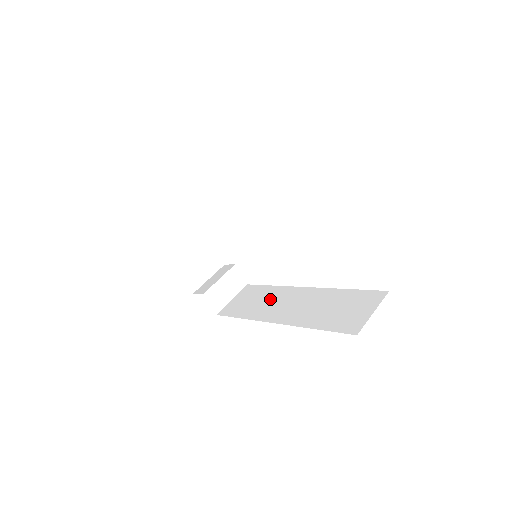
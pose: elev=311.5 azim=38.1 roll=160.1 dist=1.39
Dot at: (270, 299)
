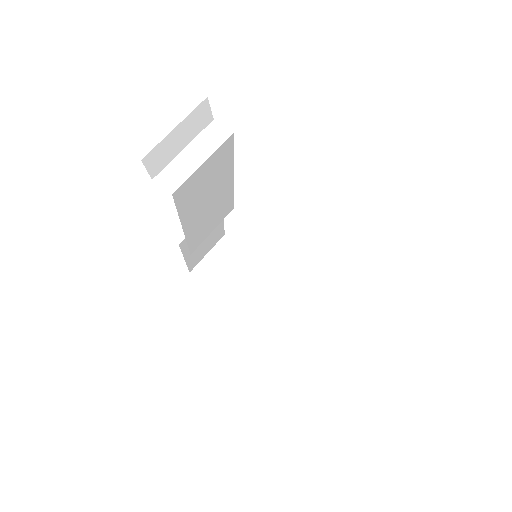
Dot at: occluded
